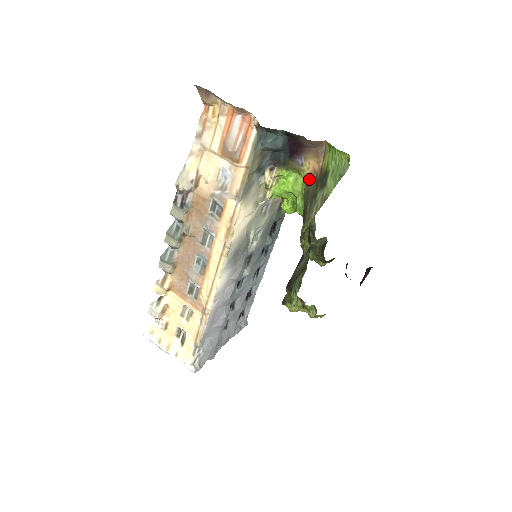
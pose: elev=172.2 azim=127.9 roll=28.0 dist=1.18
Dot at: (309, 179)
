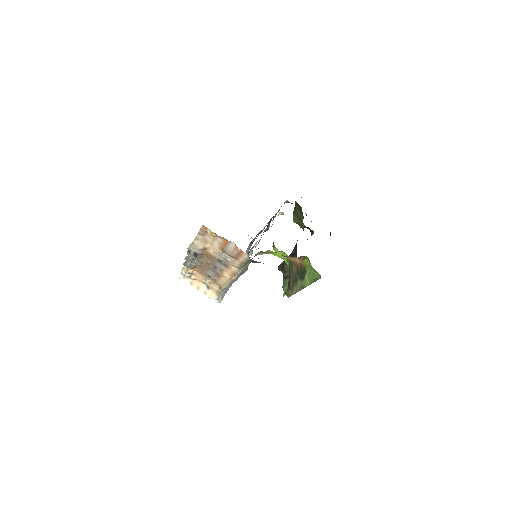
Dot at: (292, 262)
